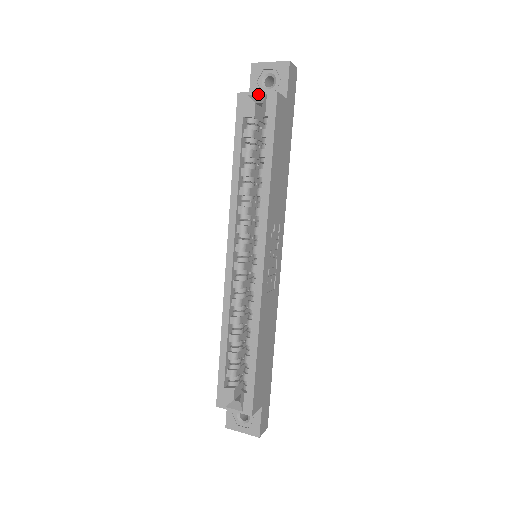
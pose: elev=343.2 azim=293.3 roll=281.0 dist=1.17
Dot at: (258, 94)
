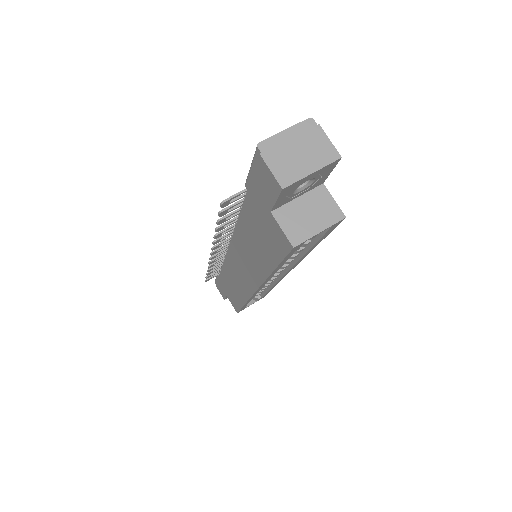
Dot at: occluded
